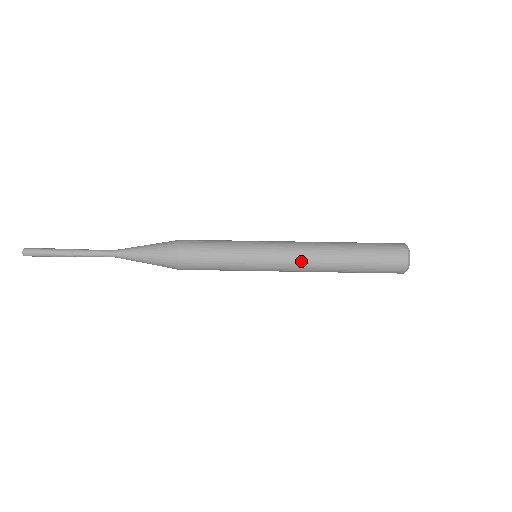
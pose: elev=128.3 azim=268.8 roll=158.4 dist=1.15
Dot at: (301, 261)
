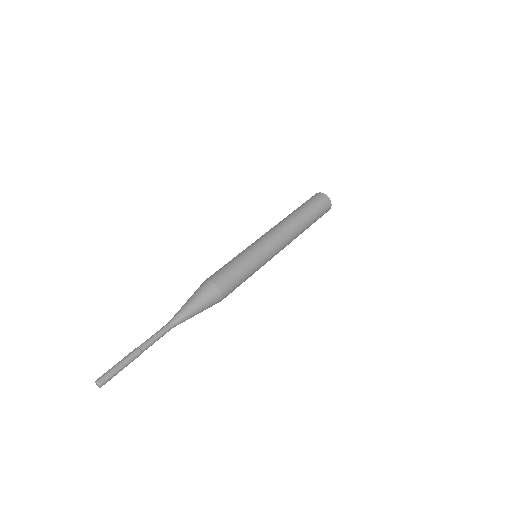
Dot at: (284, 234)
